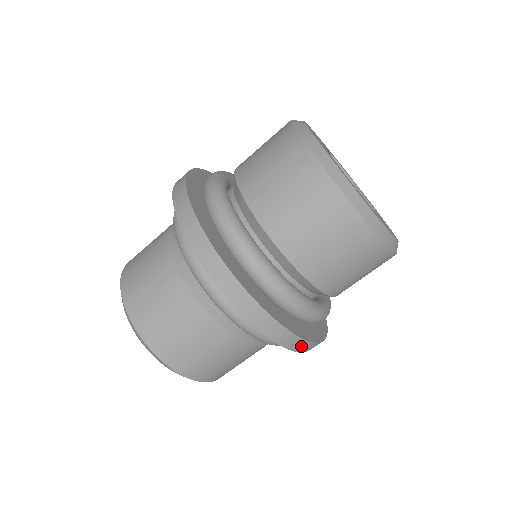
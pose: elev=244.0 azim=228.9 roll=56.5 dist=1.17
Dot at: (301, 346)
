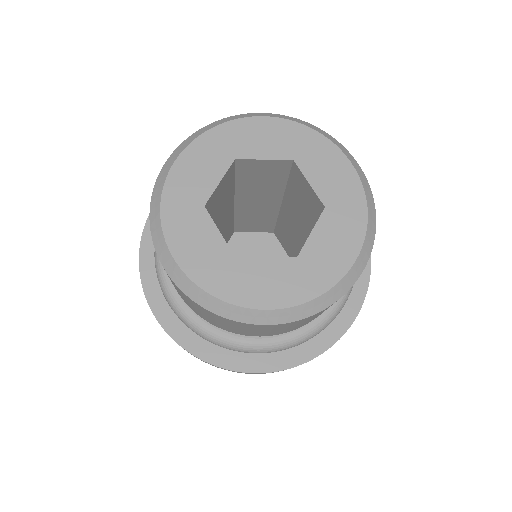
Dot at: occluded
